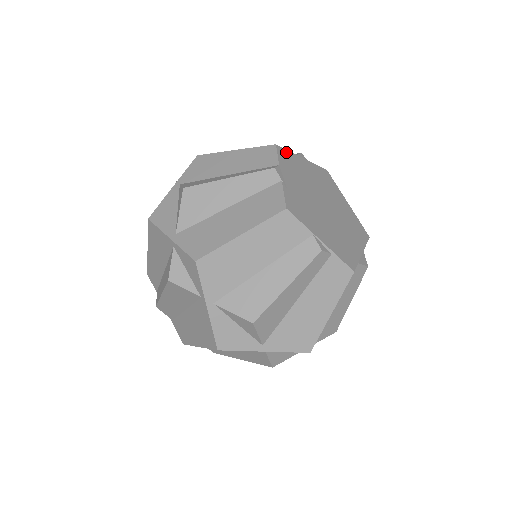
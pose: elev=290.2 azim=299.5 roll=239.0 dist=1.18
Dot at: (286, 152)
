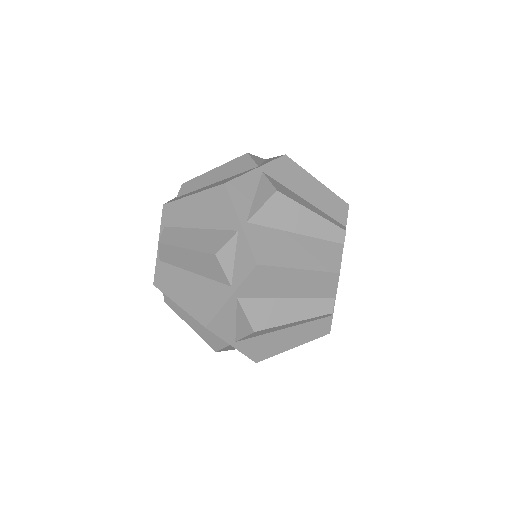
Dot at: occluded
